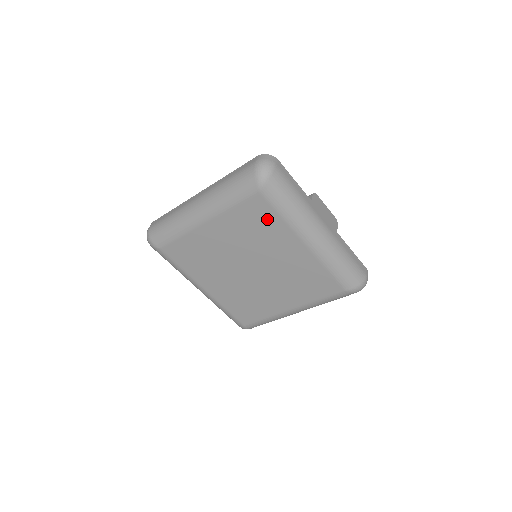
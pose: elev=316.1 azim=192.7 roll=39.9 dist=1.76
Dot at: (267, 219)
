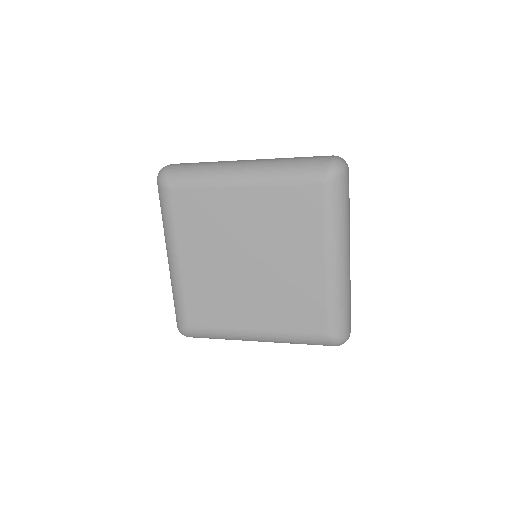
Dot at: (309, 215)
